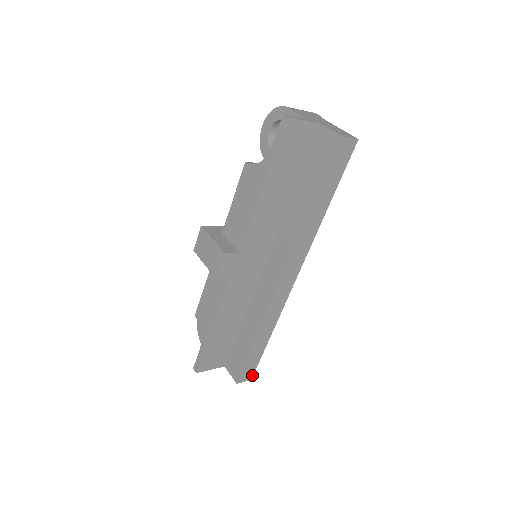
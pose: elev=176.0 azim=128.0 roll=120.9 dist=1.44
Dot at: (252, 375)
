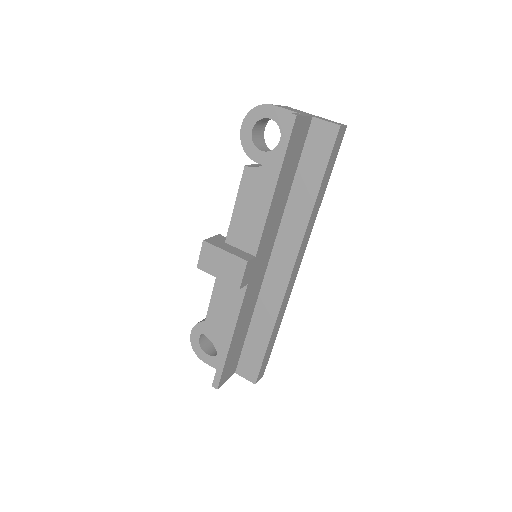
Dot at: (264, 371)
